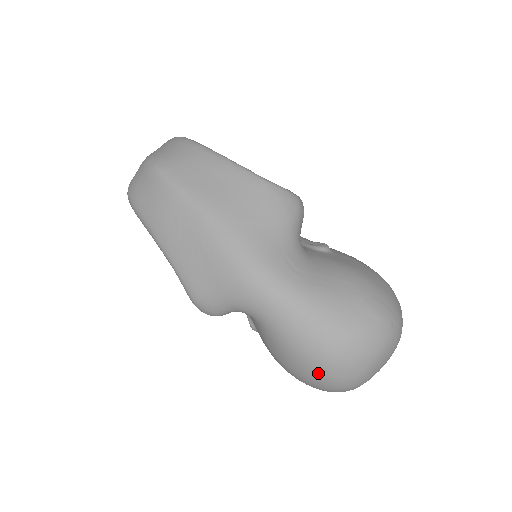
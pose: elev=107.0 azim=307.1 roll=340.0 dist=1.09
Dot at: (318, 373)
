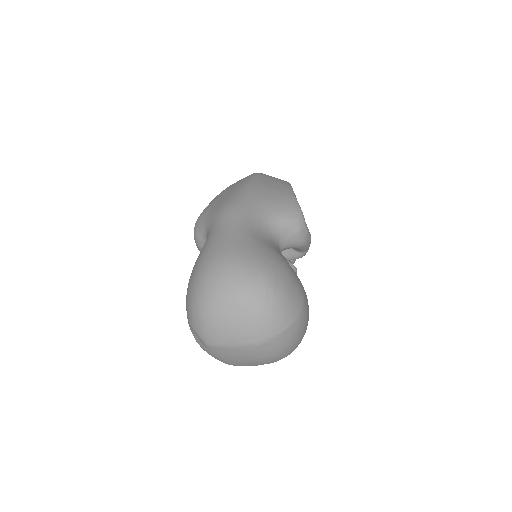
Dot at: (196, 277)
